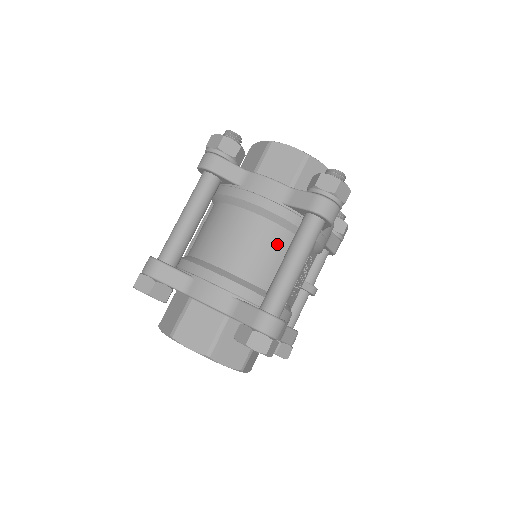
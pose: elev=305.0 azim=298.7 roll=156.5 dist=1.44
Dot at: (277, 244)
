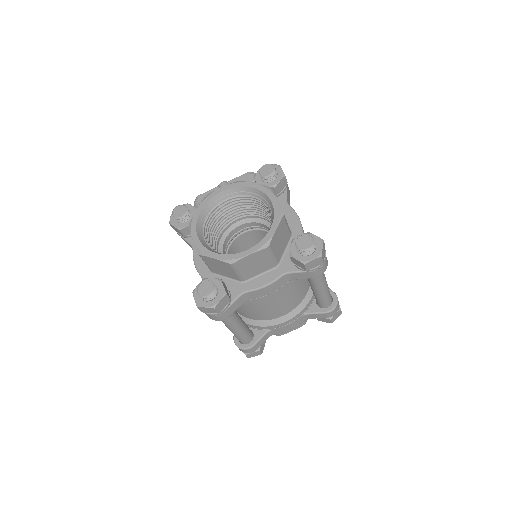
Dot at: (297, 283)
